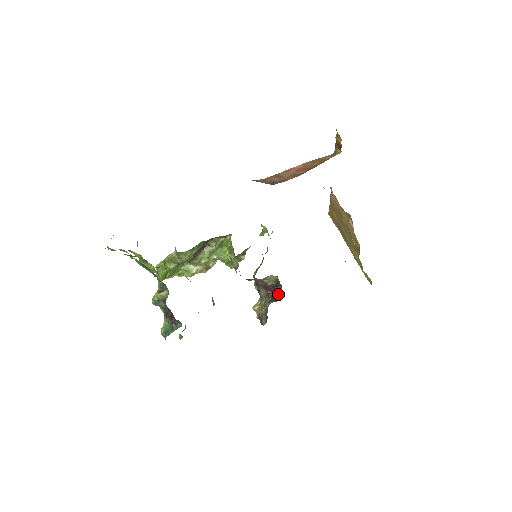
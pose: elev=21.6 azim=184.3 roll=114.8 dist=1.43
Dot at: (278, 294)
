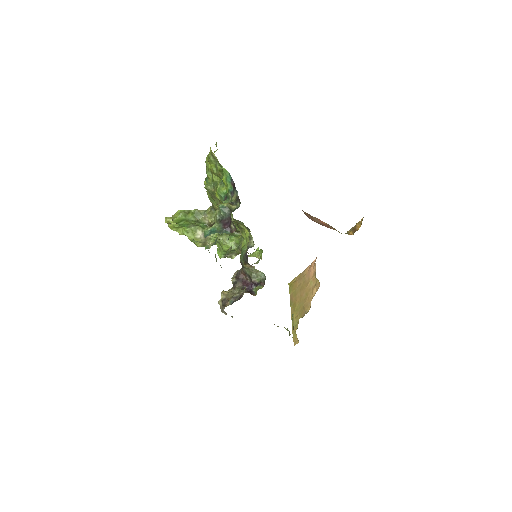
Dot at: (253, 291)
